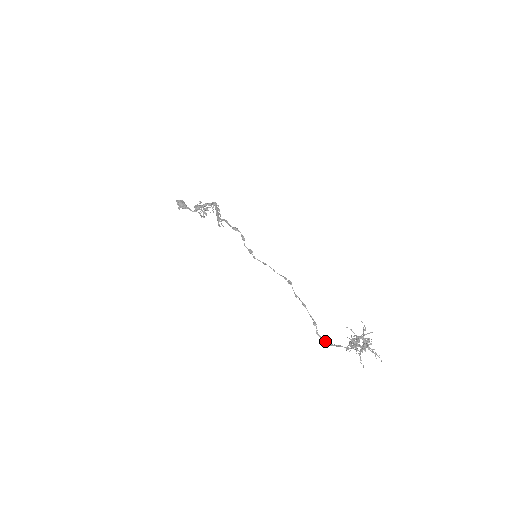
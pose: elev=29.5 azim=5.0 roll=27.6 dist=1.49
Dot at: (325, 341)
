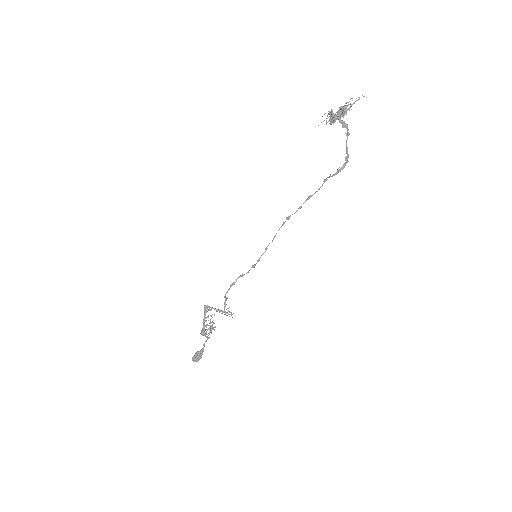
Dot at: (343, 166)
